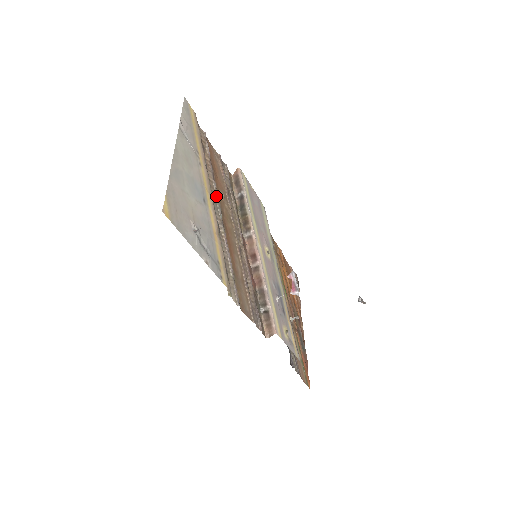
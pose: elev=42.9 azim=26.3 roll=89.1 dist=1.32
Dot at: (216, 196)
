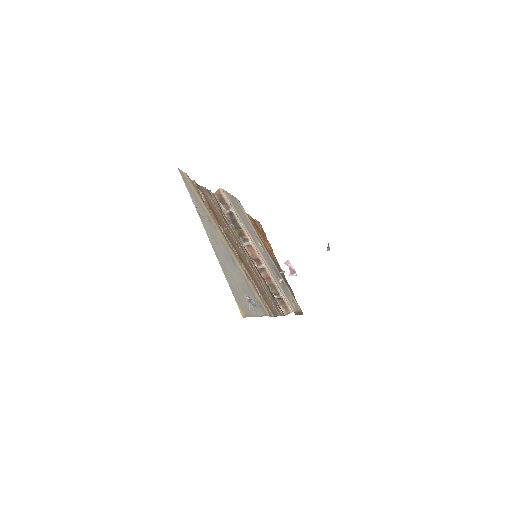
Dot at: (227, 238)
